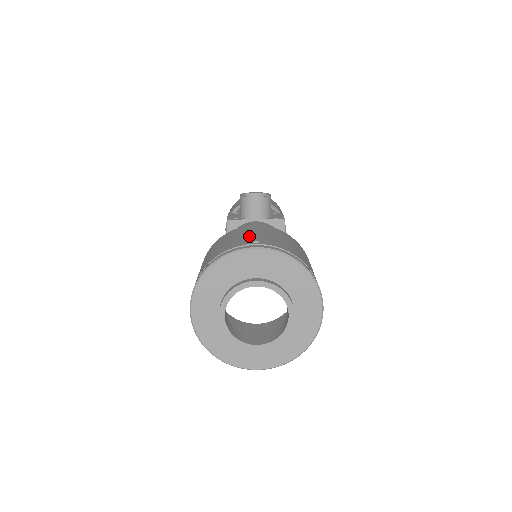
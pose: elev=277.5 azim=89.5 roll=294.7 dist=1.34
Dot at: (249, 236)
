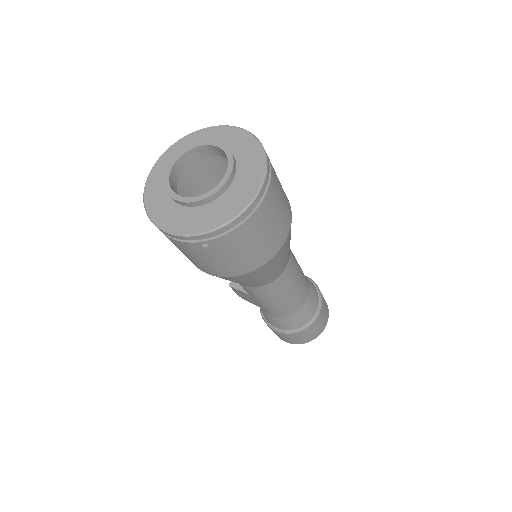
Dot at: occluded
